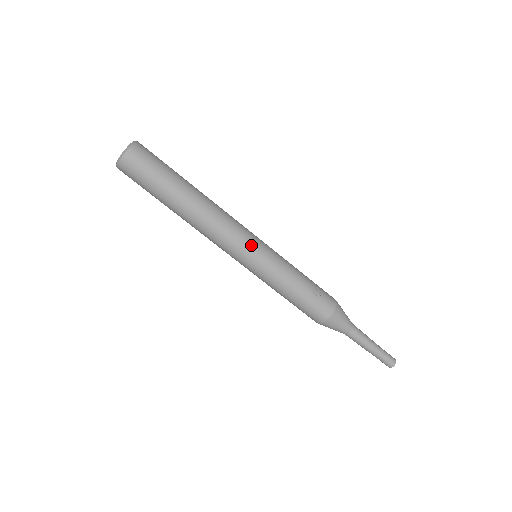
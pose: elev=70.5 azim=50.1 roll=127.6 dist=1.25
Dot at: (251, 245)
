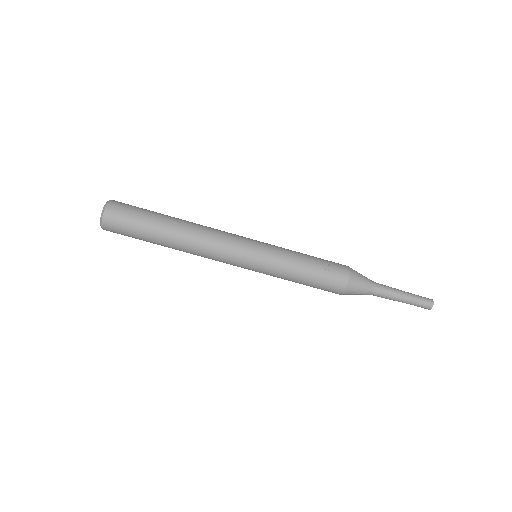
Dot at: (245, 248)
